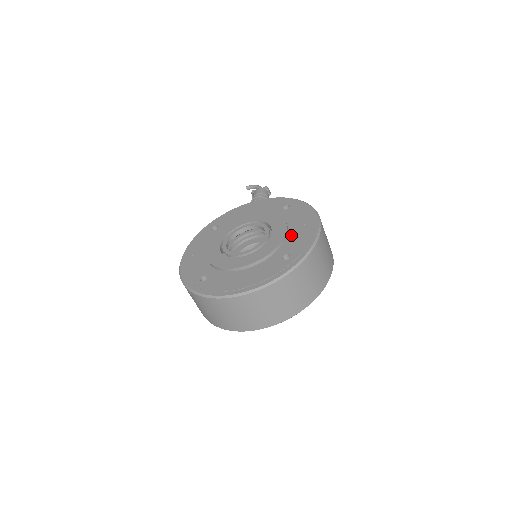
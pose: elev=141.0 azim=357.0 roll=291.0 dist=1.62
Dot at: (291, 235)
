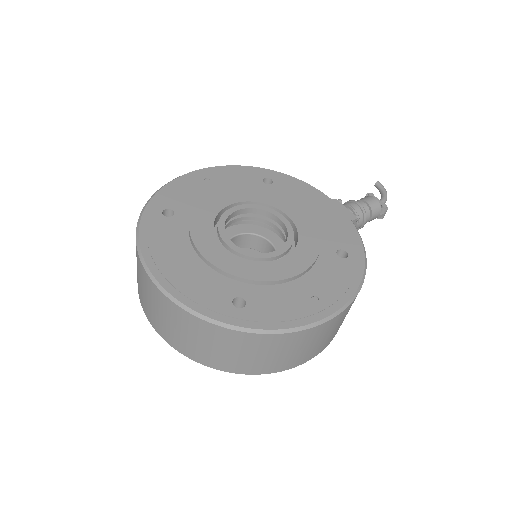
Dot at: (287, 288)
